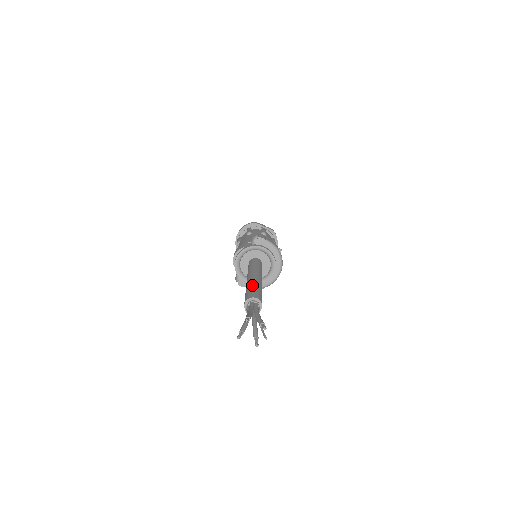
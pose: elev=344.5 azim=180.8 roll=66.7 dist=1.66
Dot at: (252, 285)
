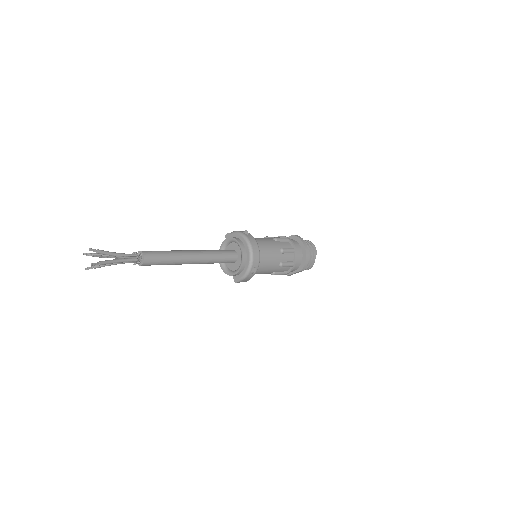
Dot at: occluded
